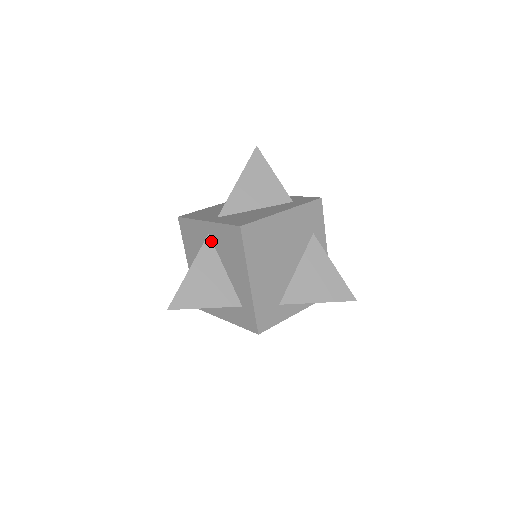
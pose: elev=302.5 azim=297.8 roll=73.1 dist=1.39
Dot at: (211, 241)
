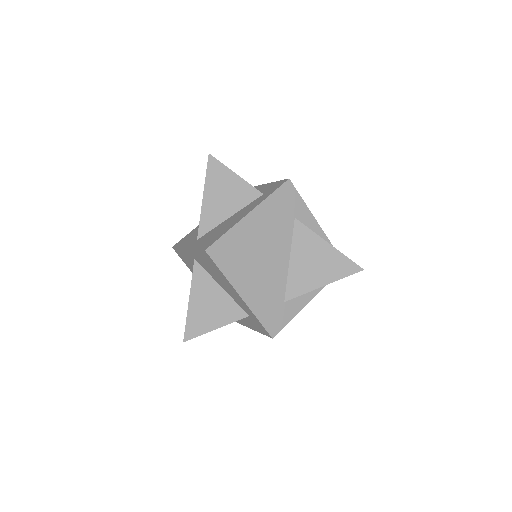
Dot at: (199, 265)
